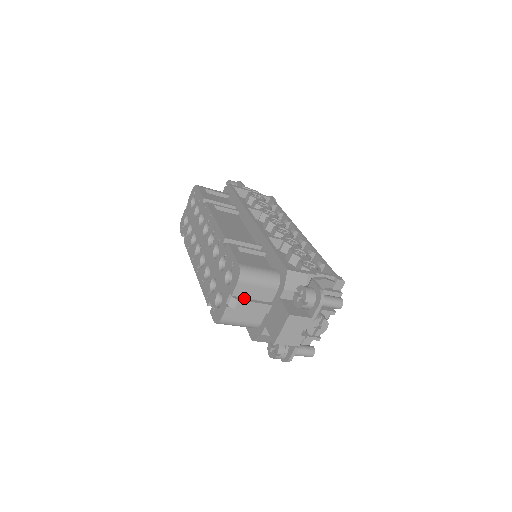
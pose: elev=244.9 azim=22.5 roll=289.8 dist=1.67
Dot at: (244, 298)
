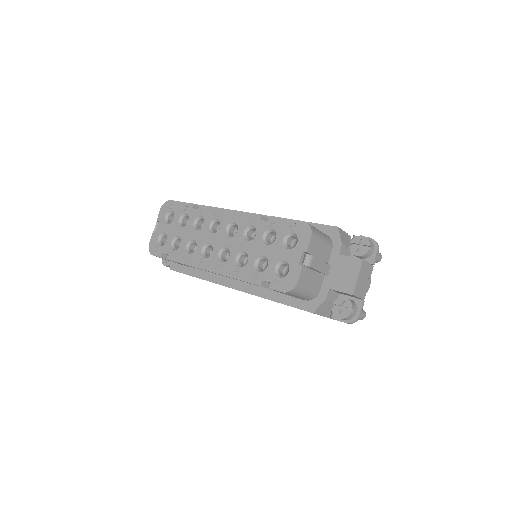
Dot at: occluded
